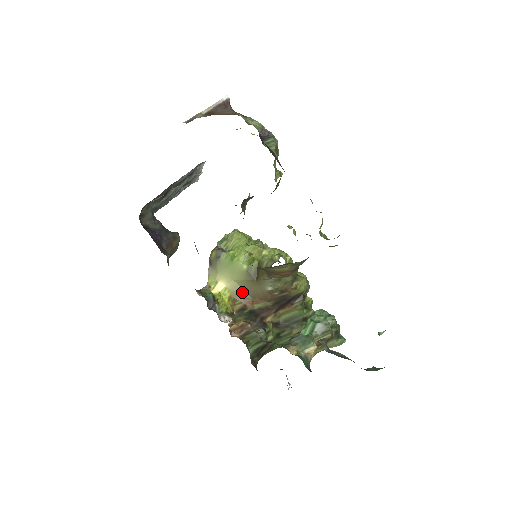
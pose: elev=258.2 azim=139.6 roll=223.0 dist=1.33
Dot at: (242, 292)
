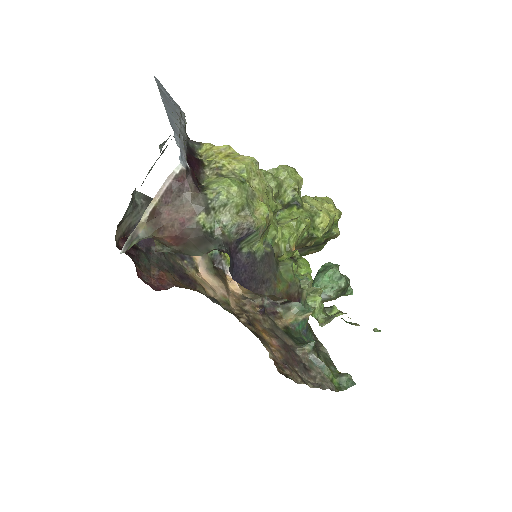
Dot at: occluded
